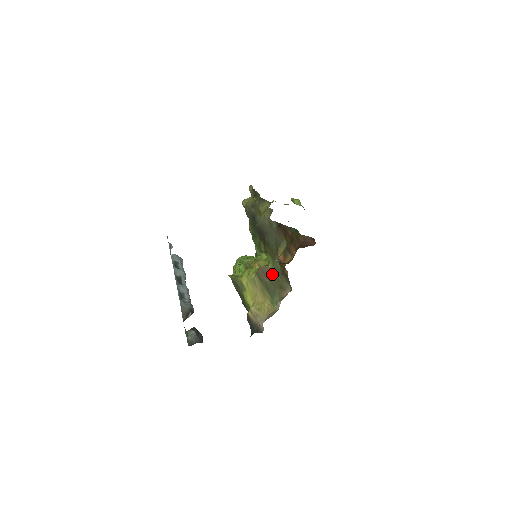
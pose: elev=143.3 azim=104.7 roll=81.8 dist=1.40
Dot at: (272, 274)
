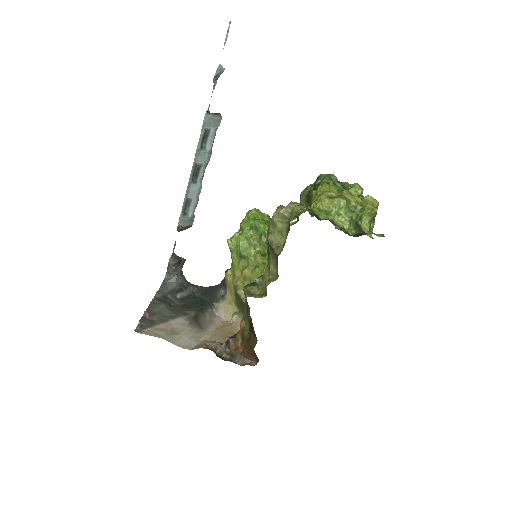
Dot at: (242, 303)
